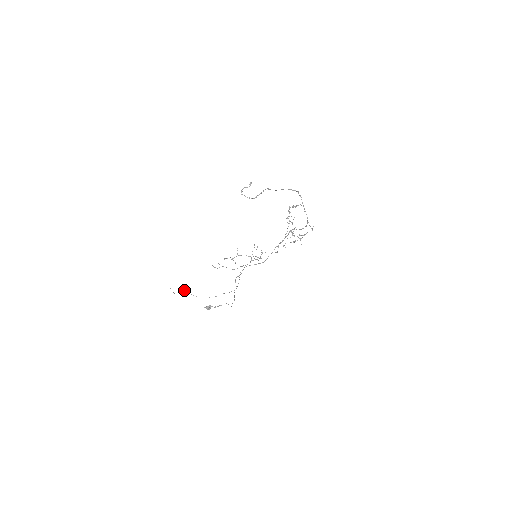
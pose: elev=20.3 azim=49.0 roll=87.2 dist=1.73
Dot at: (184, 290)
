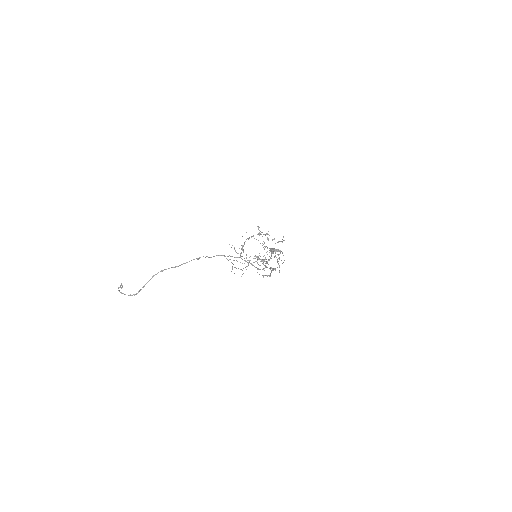
Dot at: occluded
